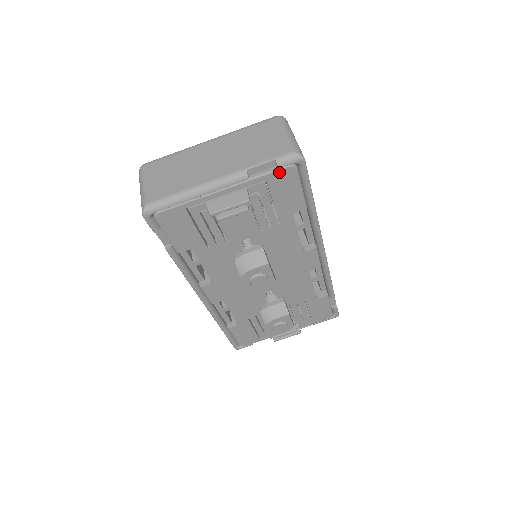
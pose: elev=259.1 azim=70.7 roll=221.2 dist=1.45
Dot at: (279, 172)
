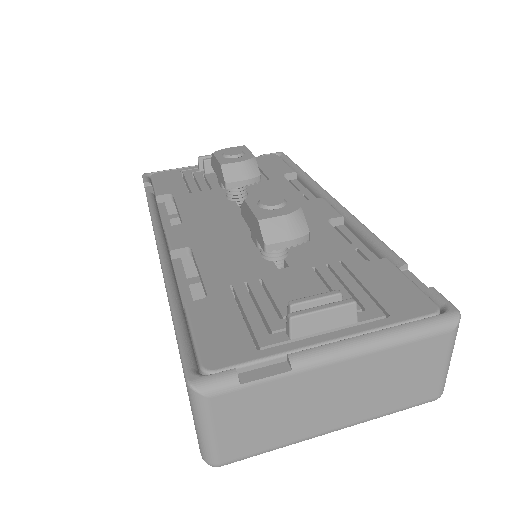
Dot at: (263, 157)
